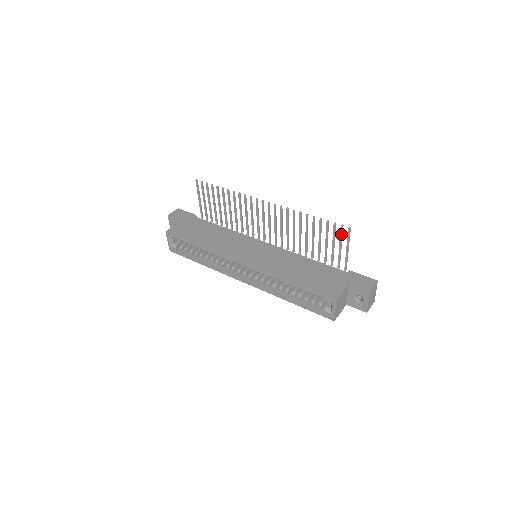
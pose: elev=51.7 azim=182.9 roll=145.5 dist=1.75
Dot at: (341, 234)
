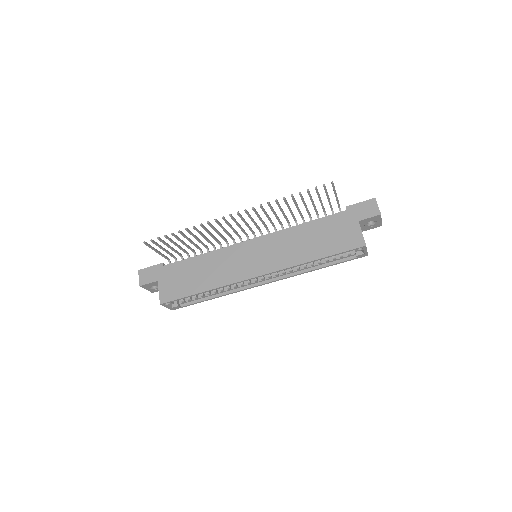
Dot at: (326, 191)
